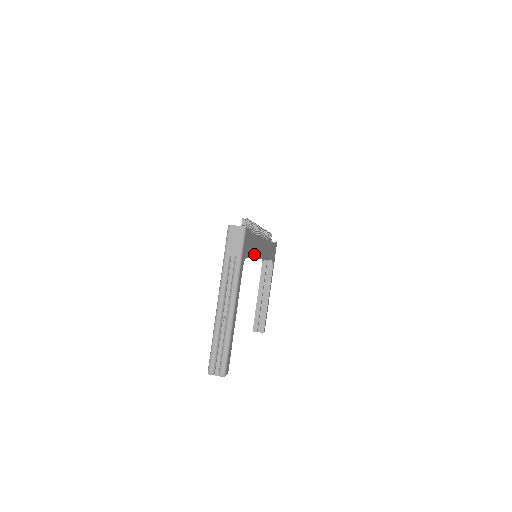
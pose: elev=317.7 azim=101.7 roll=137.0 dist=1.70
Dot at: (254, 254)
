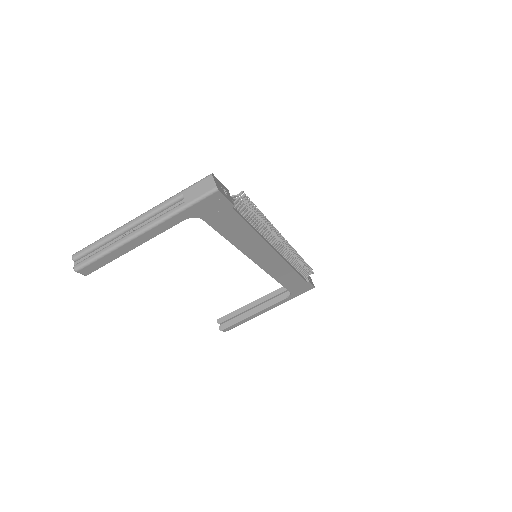
Dot at: (232, 238)
